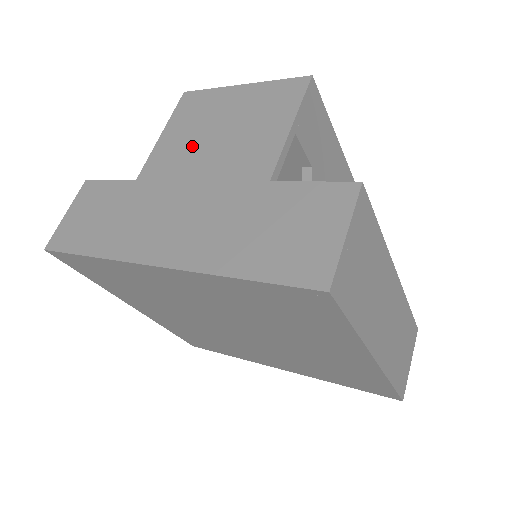
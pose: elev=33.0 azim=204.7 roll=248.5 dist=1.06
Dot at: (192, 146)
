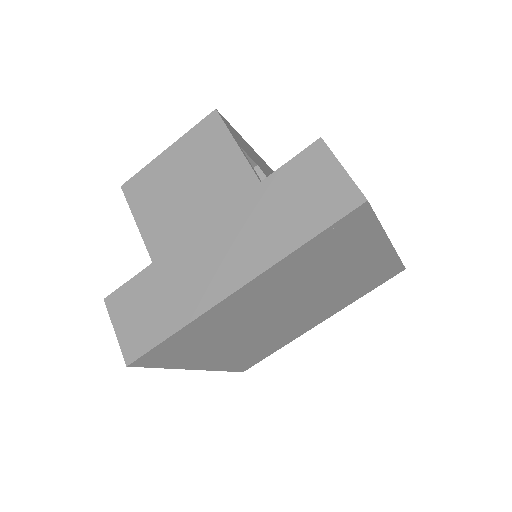
Dot at: (174, 209)
